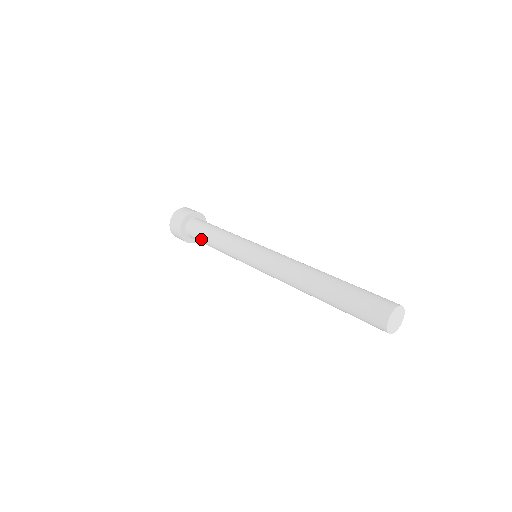
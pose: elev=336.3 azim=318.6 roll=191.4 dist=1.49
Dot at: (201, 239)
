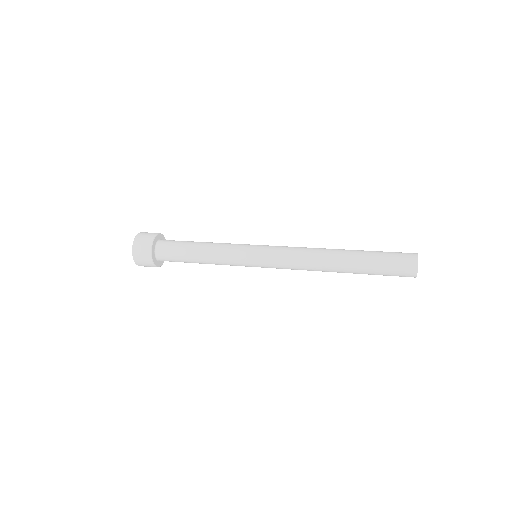
Dot at: occluded
